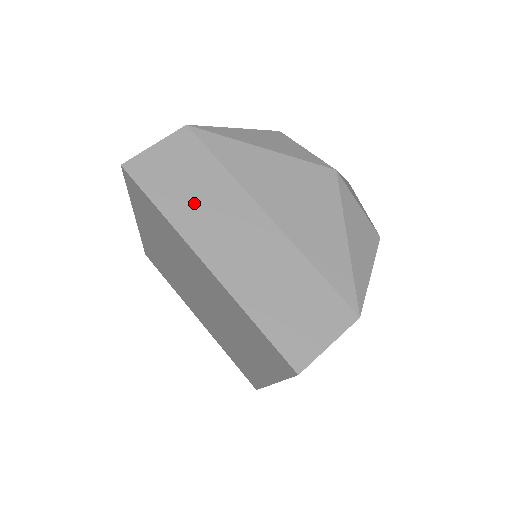
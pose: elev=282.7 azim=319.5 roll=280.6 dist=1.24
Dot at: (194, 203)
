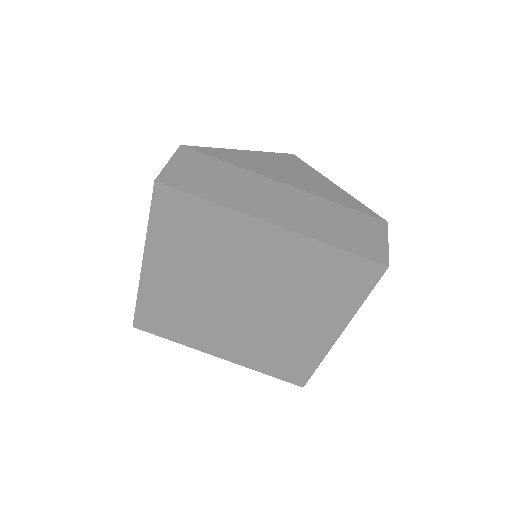
Dot at: (230, 190)
